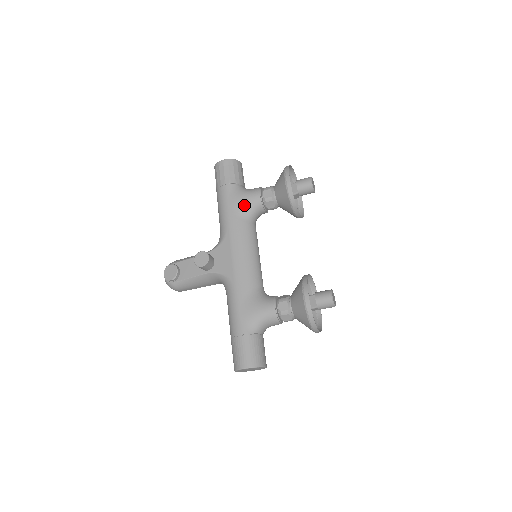
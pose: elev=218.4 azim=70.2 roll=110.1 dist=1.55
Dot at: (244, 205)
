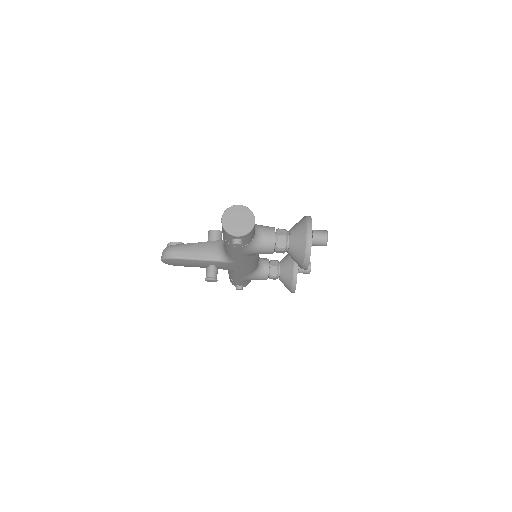
Dot at: occluded
